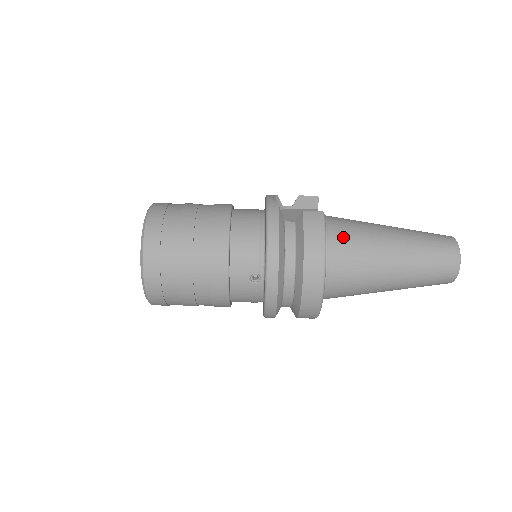
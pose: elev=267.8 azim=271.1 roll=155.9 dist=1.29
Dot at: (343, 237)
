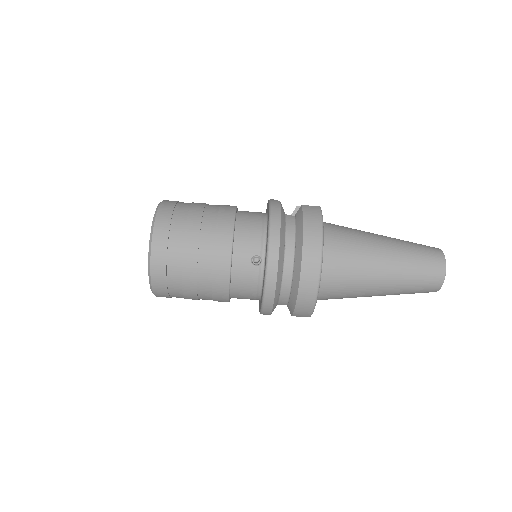
Dot at: (338, 232)
